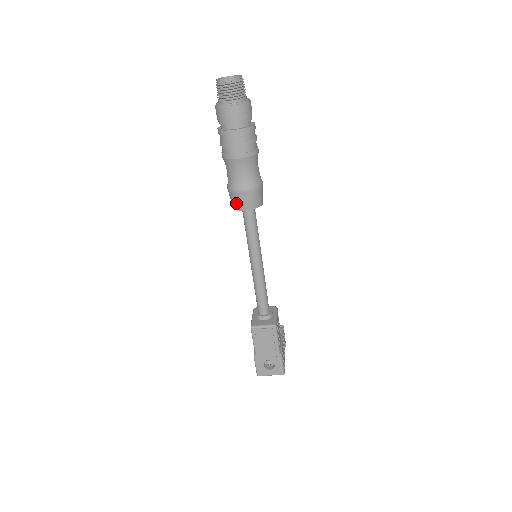
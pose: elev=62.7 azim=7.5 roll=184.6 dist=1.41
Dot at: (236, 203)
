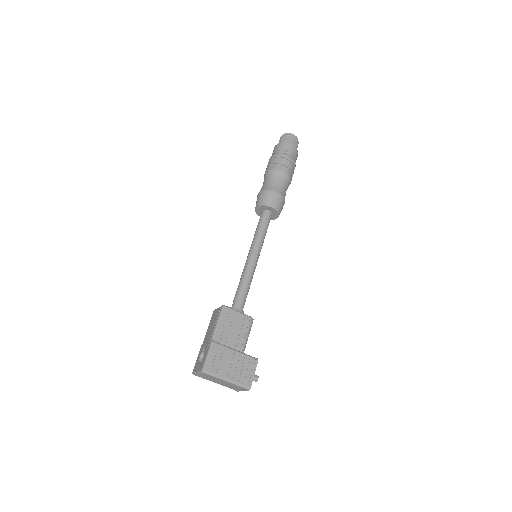
Dot at: occluded
